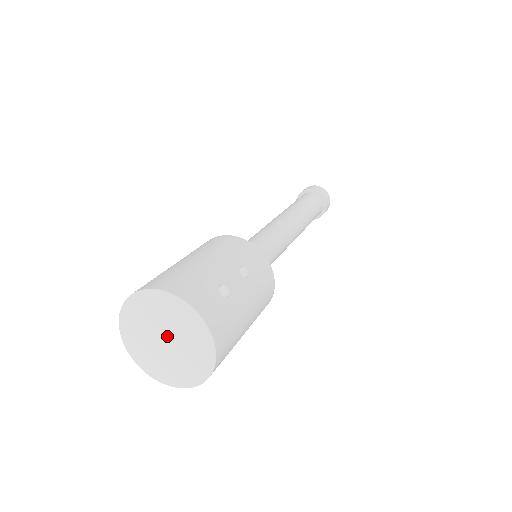
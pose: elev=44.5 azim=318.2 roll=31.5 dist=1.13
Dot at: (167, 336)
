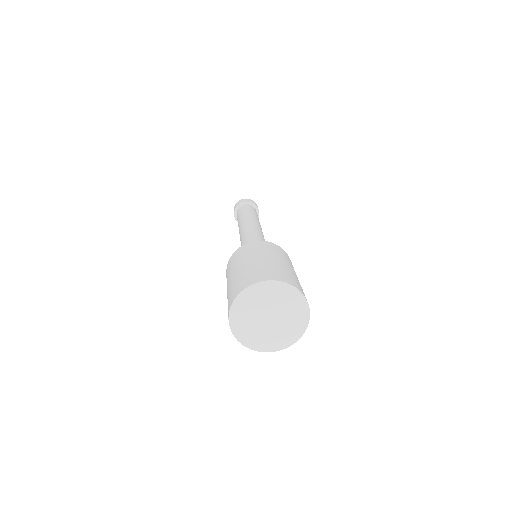
Dot at: (273, 314)
